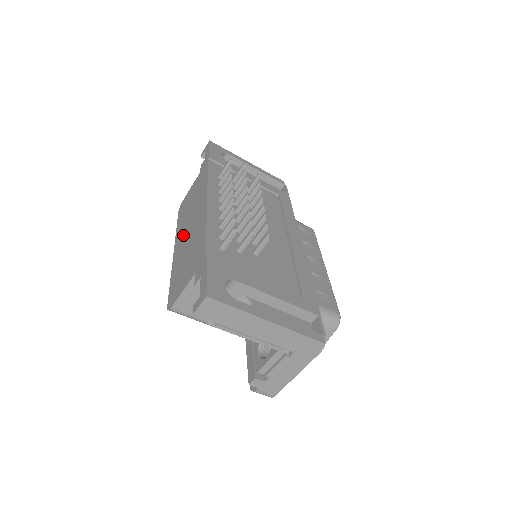
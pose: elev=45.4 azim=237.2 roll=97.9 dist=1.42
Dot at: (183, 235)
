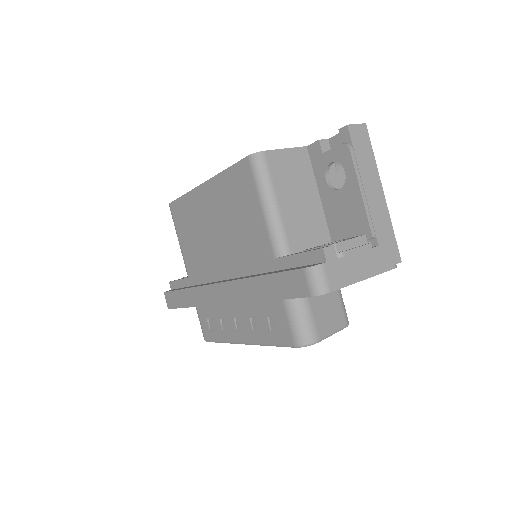
Dot at: occluded
